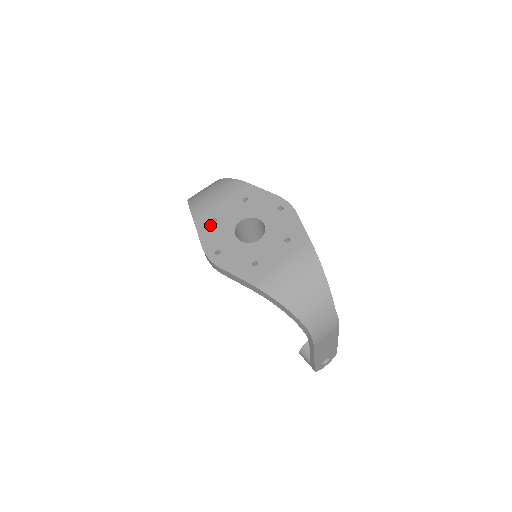
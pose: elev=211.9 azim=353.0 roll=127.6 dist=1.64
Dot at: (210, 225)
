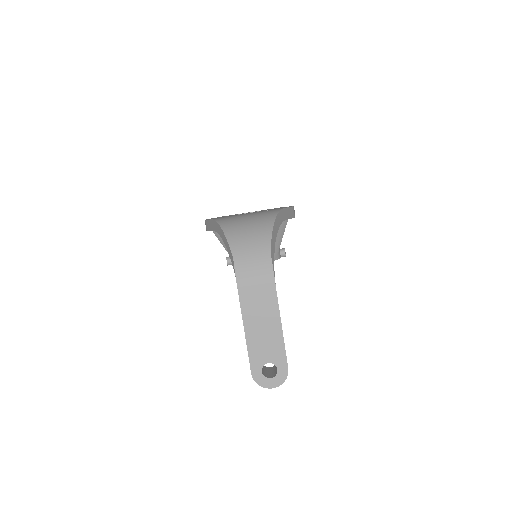
Dot at: occluded
